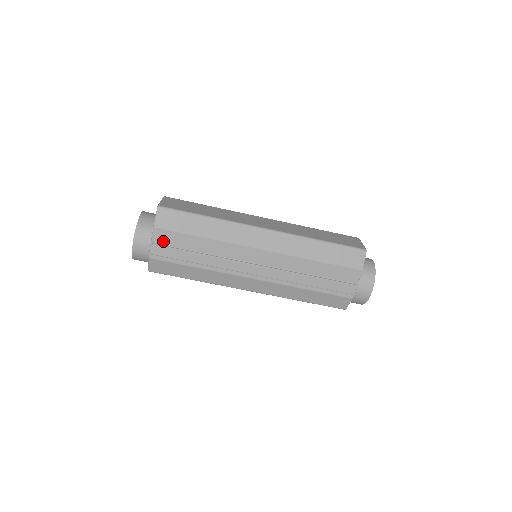
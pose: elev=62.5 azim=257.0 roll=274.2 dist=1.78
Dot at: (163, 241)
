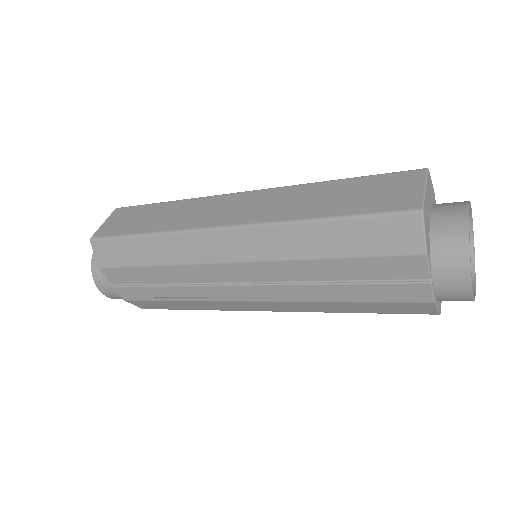
Dot at: (120, 280)
